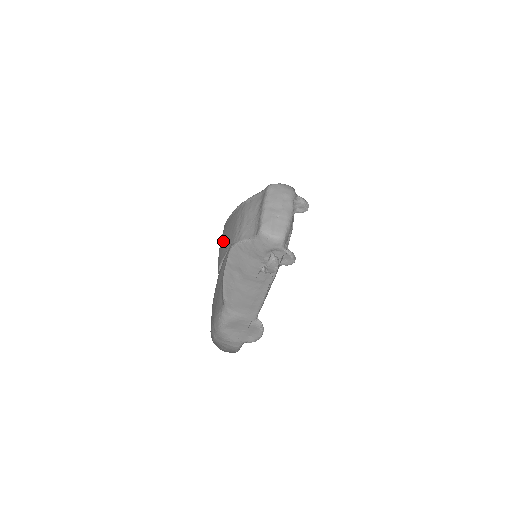
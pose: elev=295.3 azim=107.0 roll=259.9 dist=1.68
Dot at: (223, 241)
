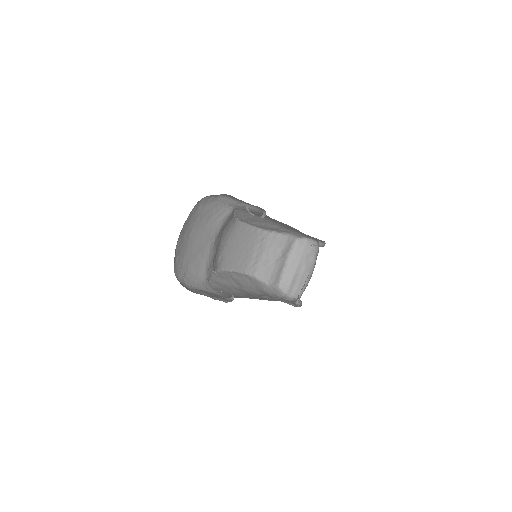
Dot at: (233, 246)
